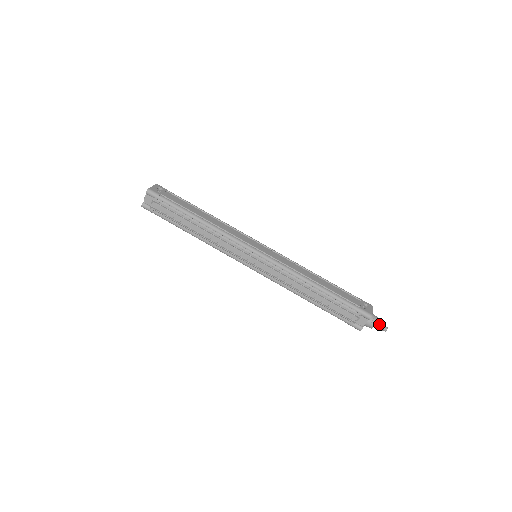
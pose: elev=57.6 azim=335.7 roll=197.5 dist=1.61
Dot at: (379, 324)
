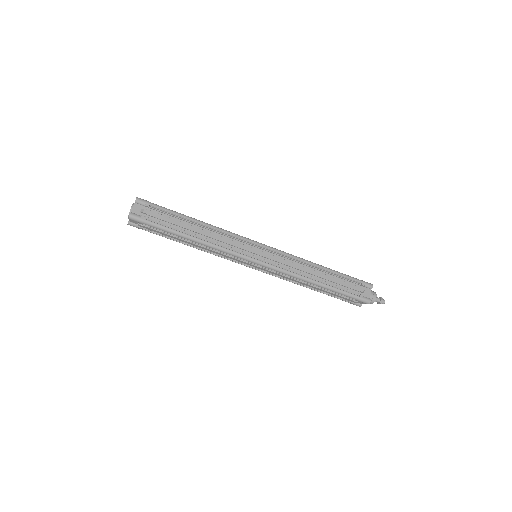
Dot at: (377, 297)
